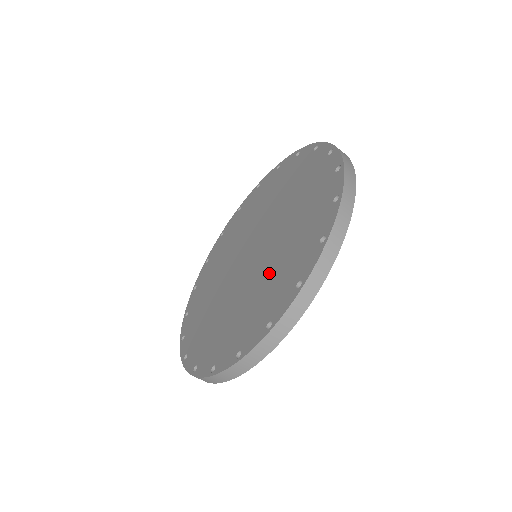
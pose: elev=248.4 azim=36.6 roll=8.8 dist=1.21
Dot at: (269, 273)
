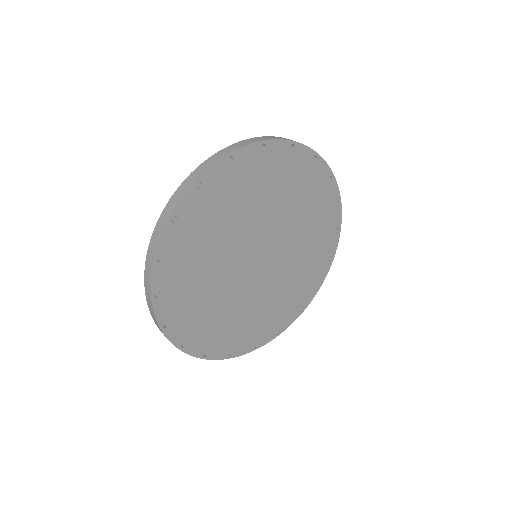
Dot at: occluded
